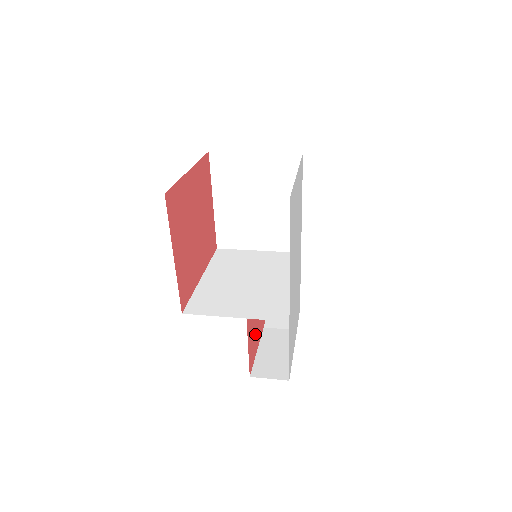
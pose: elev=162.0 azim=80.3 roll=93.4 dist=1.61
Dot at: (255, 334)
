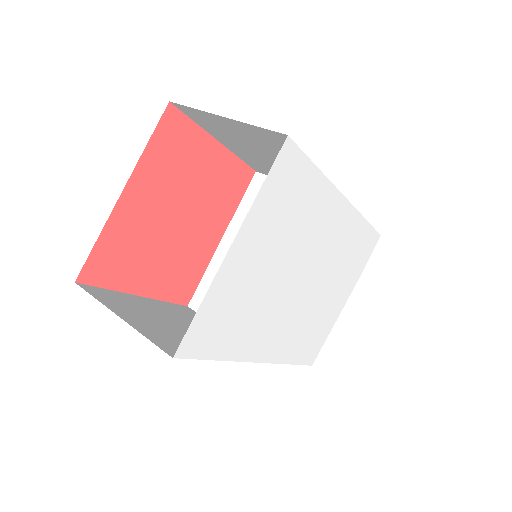
Dot at: occluded
